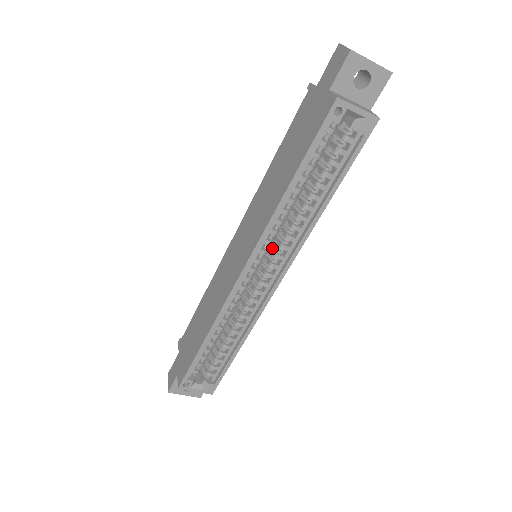
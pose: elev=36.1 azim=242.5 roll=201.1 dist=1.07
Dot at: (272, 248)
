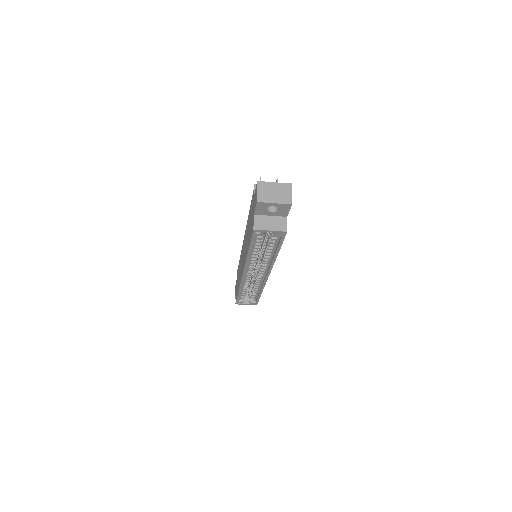
Dot at: occluded
